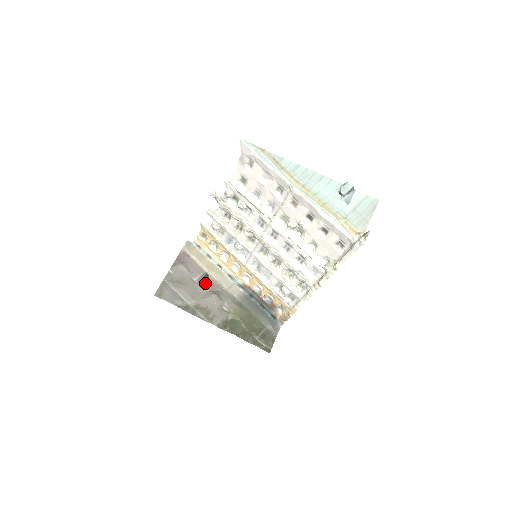
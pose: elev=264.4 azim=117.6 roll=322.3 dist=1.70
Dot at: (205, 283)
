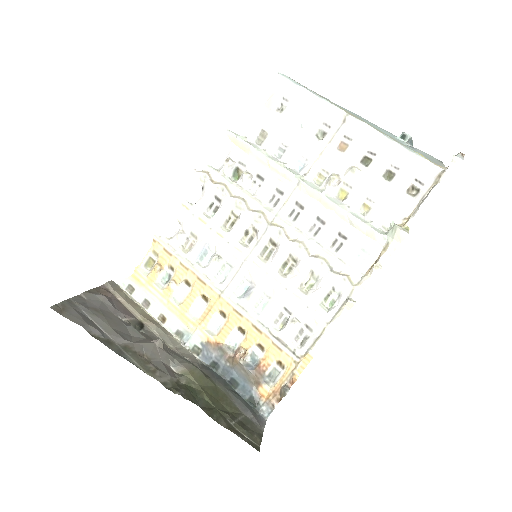
Dot at: (138, 330)
